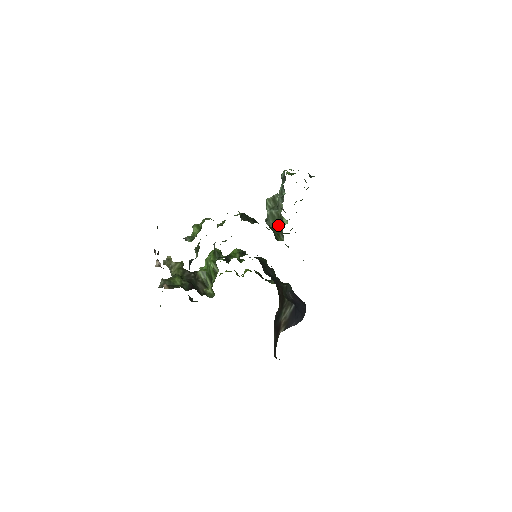
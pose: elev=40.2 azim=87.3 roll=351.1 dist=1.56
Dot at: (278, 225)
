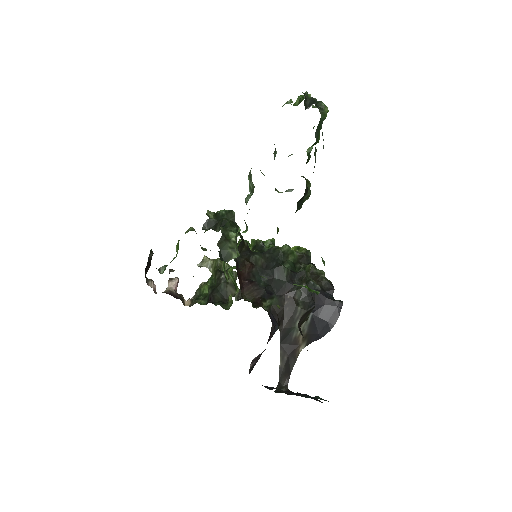
Dot at: (246, 225)
